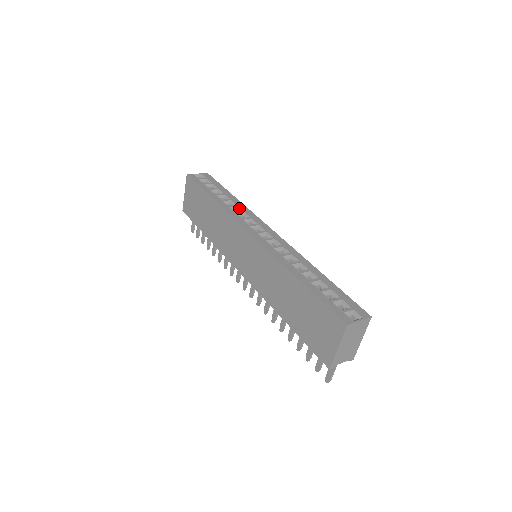
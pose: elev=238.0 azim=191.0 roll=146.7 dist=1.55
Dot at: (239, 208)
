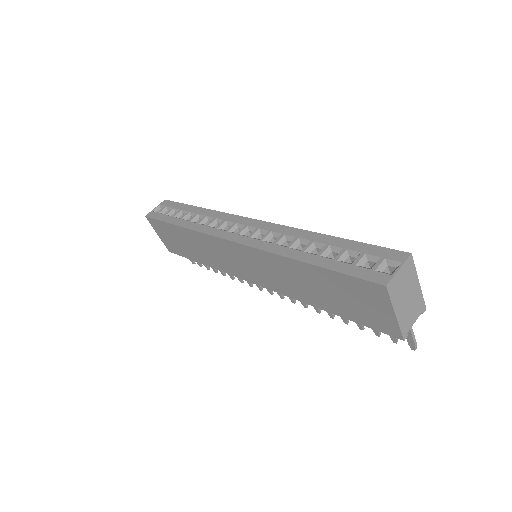
Dot at: (209, 217)
